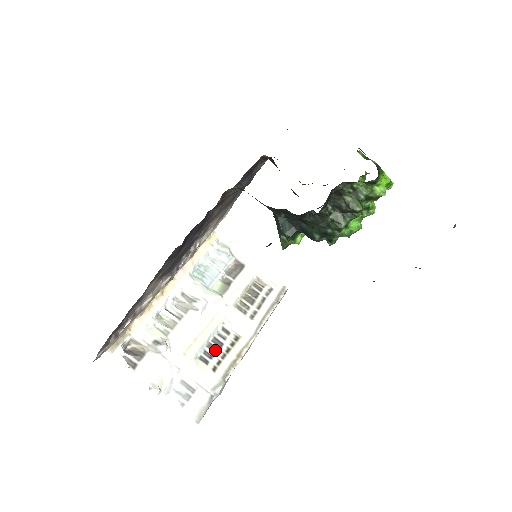
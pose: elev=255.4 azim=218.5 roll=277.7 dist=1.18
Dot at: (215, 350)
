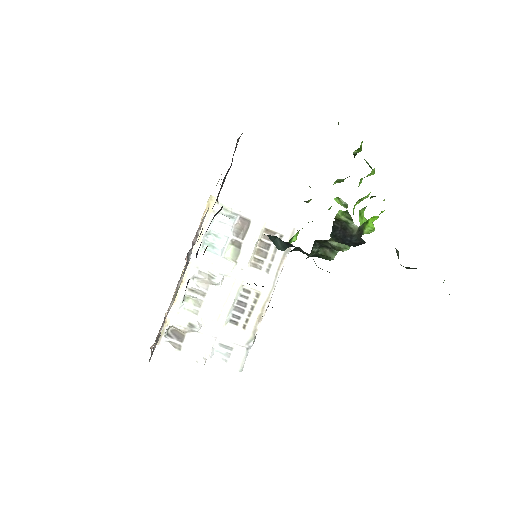
Dot at: (241, 311)
